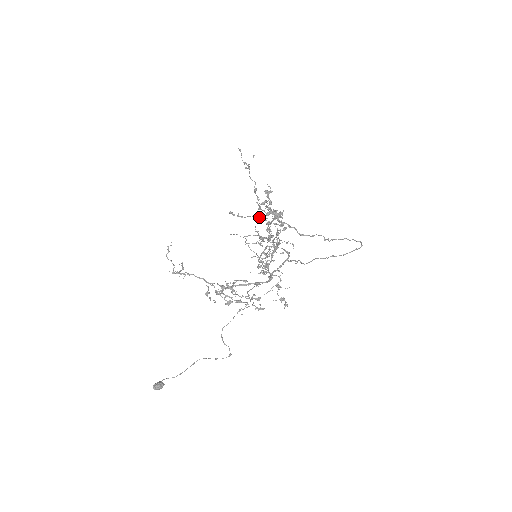
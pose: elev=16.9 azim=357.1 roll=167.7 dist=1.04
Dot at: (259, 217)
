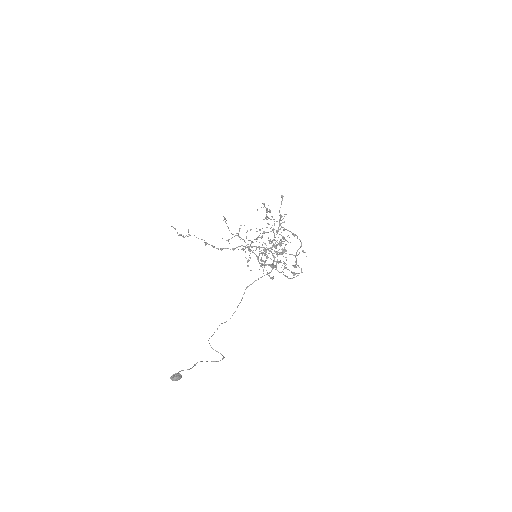
Dot at: (269, 218)
